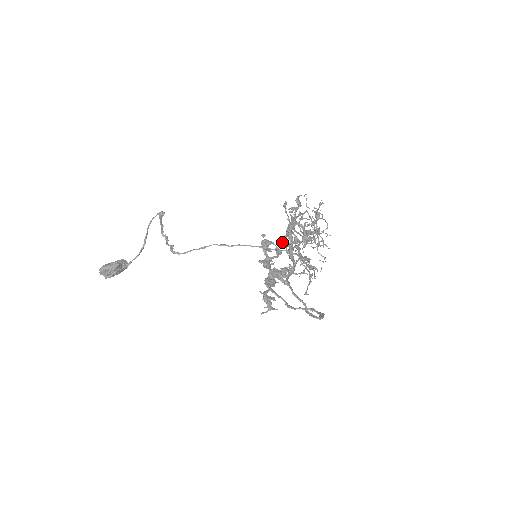
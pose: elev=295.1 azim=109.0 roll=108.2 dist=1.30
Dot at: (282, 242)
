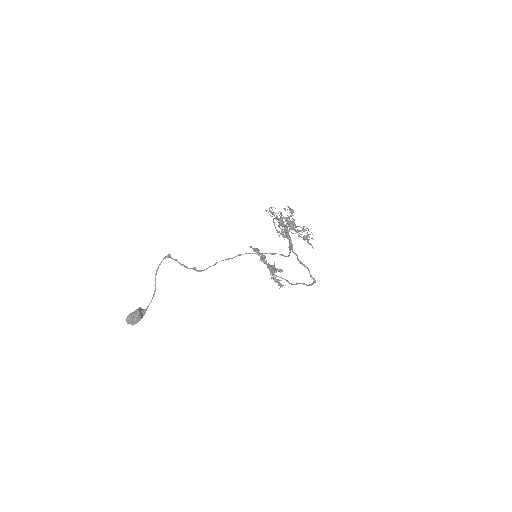
Dot at: occluded
